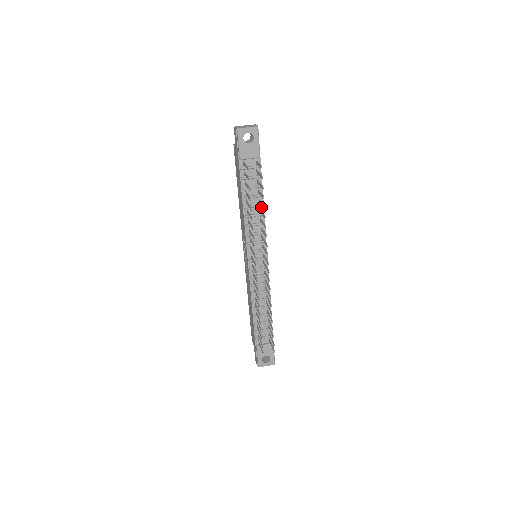
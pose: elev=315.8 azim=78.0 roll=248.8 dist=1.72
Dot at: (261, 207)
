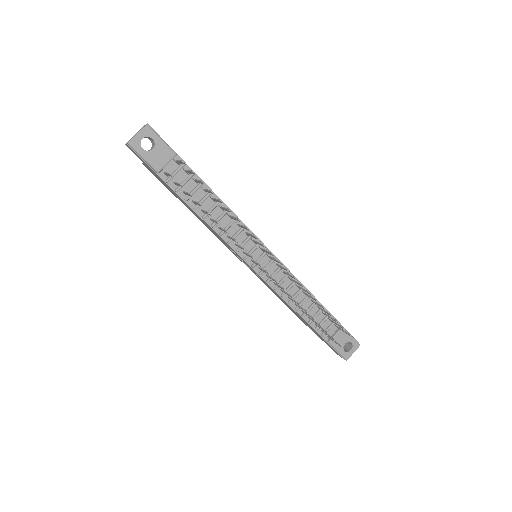
Dot at: (220, 204)
